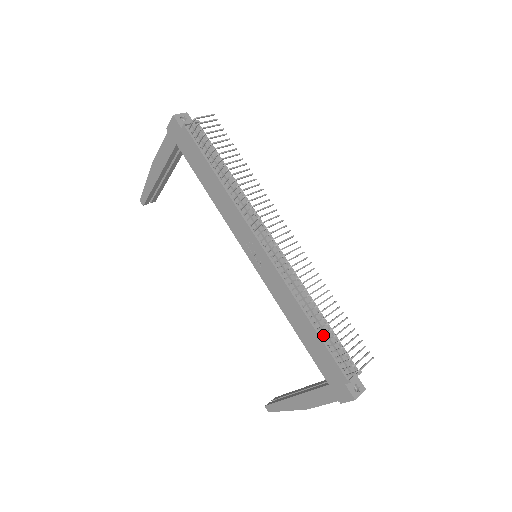
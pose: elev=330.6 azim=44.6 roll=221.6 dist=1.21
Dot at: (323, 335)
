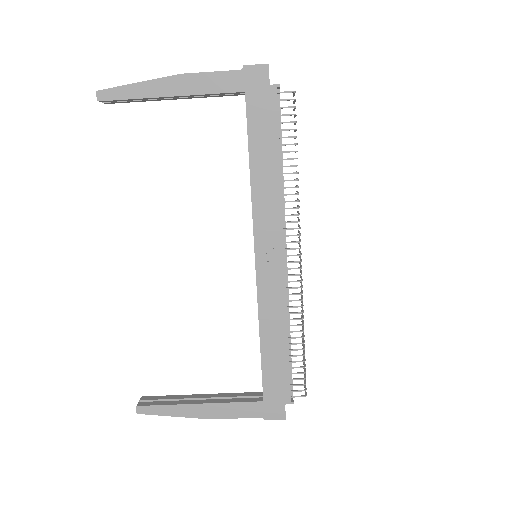
Dot at: (289, 356)
